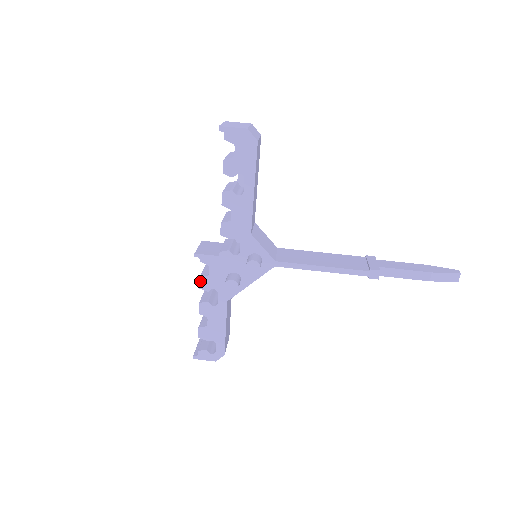
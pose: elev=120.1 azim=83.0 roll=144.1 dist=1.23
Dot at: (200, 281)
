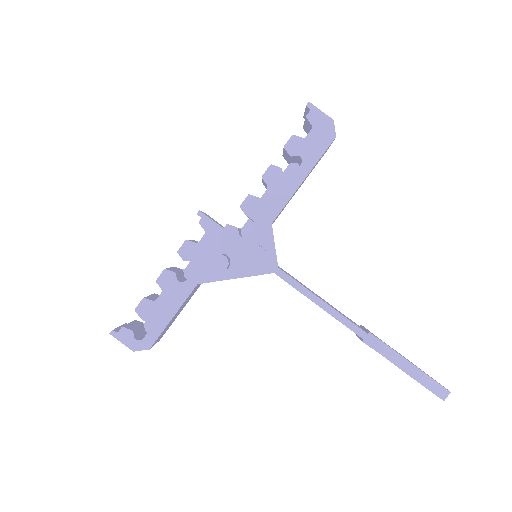
Dot at: (184, 244)
